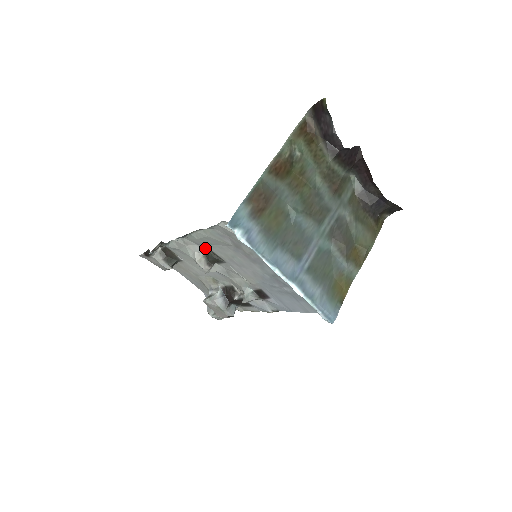
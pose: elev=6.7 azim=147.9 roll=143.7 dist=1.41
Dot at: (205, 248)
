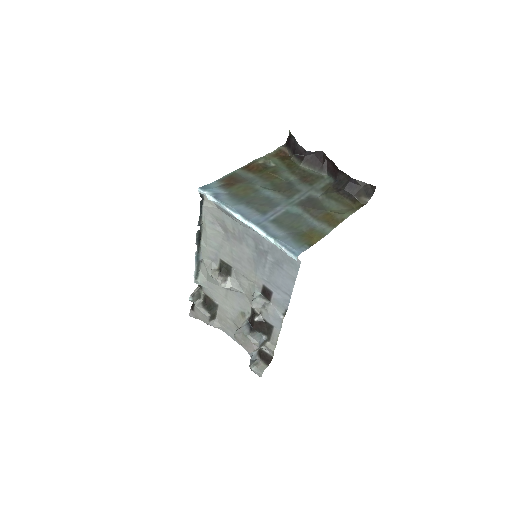
Dot at: (217, 261)
